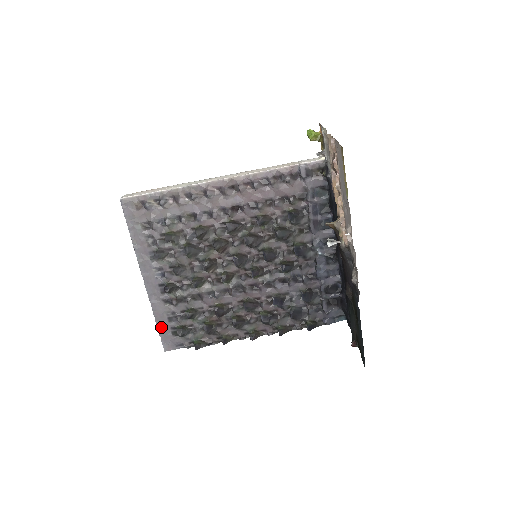
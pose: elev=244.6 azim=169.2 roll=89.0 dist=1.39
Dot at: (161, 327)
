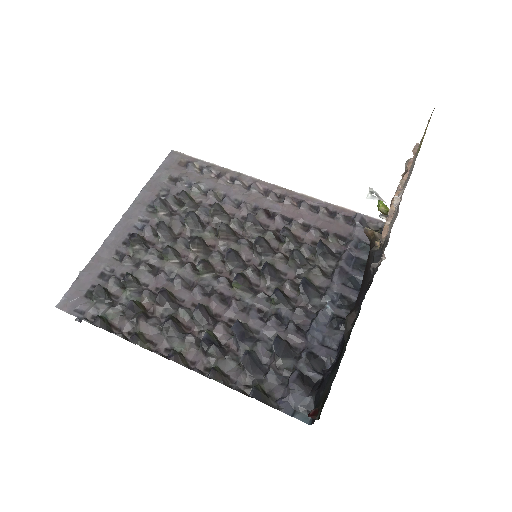
Dot at: (84, 277)
